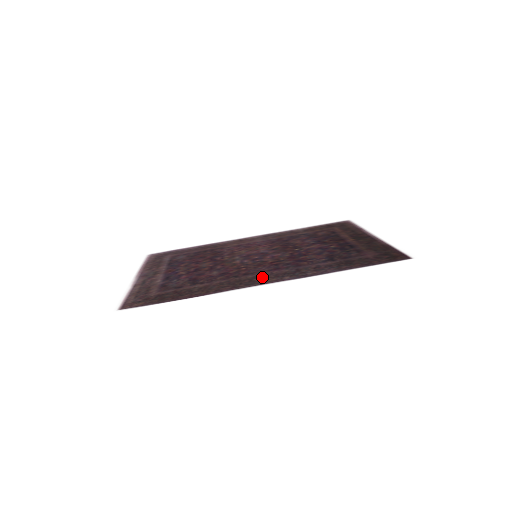
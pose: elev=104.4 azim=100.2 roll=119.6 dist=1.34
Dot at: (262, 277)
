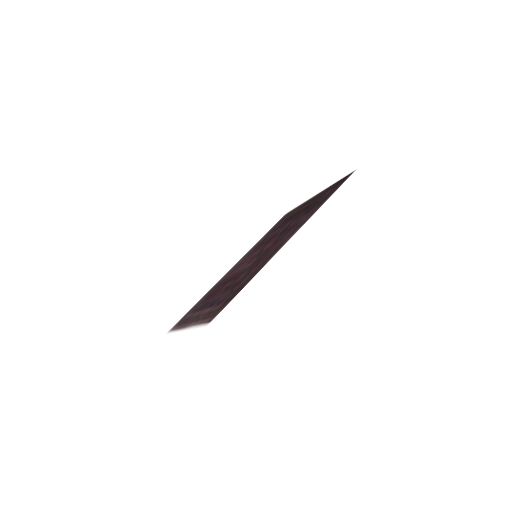
Dot at: (281, 243)
